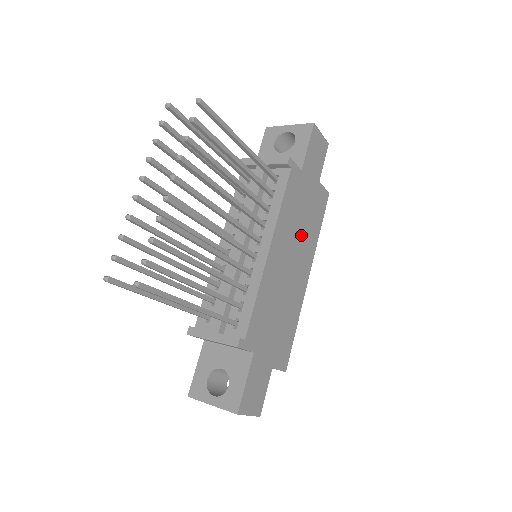
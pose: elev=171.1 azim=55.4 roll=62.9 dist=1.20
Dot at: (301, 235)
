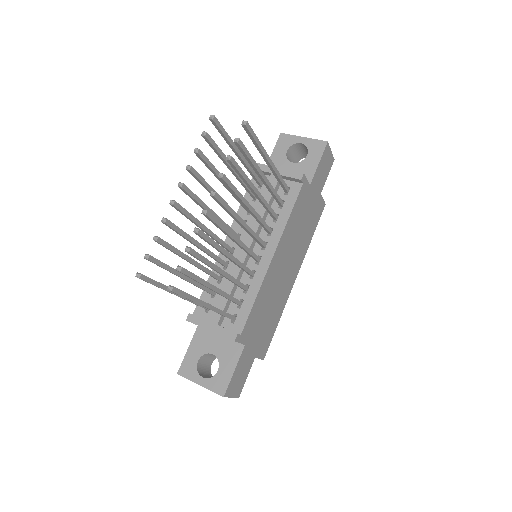
Dot at: (298, 242)
